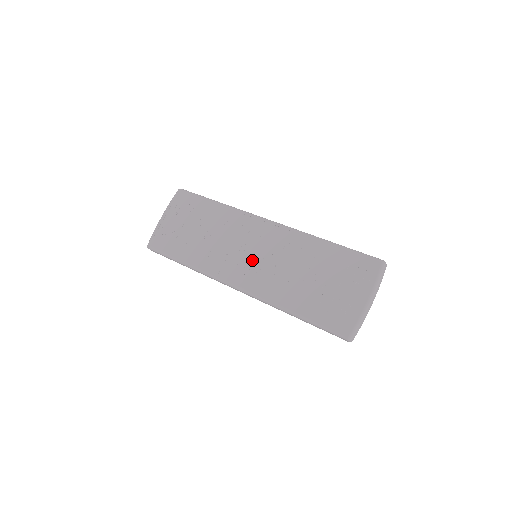
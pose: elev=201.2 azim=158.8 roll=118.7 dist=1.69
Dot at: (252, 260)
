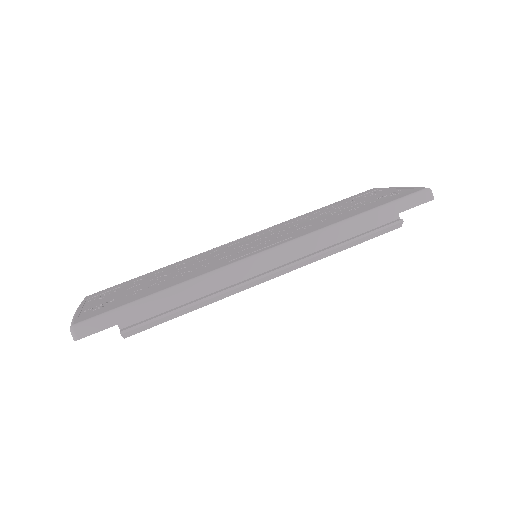
Dot at: (259, 242)
